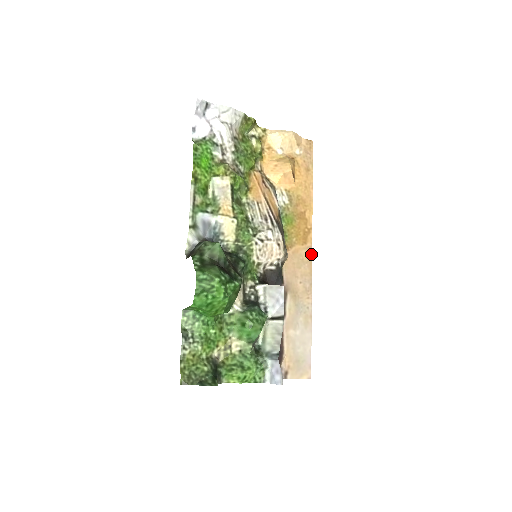
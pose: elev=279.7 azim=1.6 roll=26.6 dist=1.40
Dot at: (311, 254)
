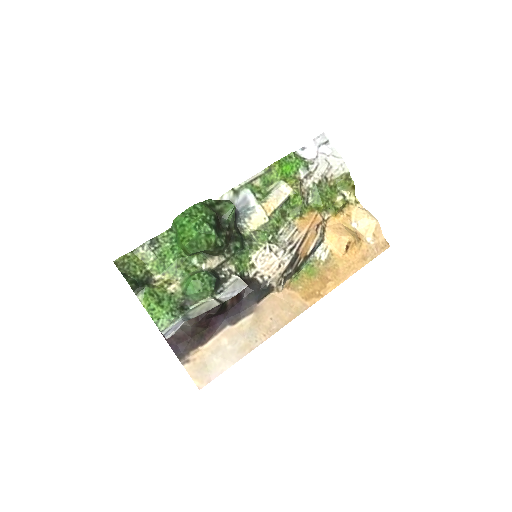
Dot at: (302, 311)
